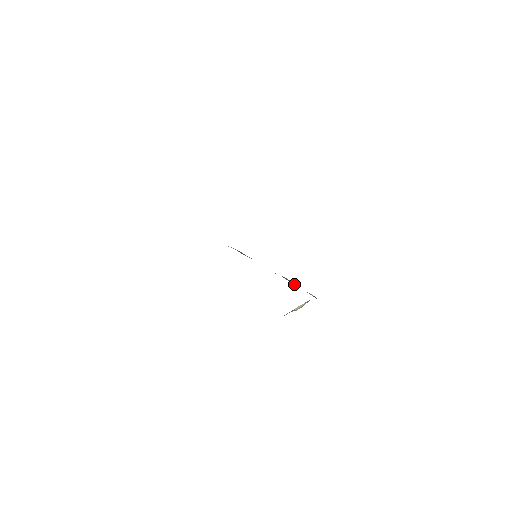
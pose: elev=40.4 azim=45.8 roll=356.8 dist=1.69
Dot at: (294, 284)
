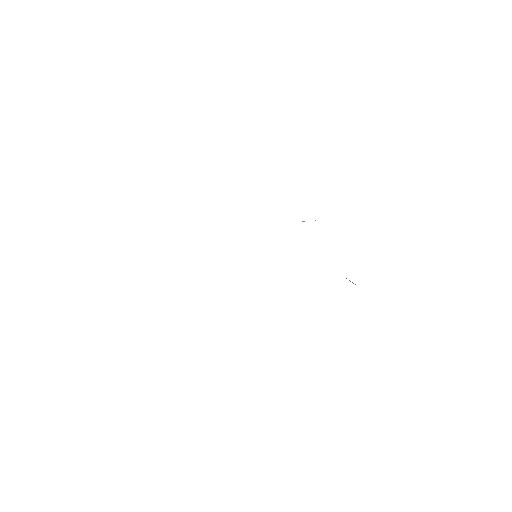
Dot at: occluded
